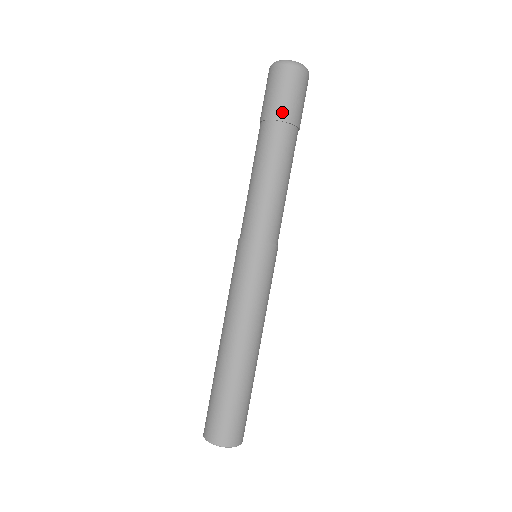
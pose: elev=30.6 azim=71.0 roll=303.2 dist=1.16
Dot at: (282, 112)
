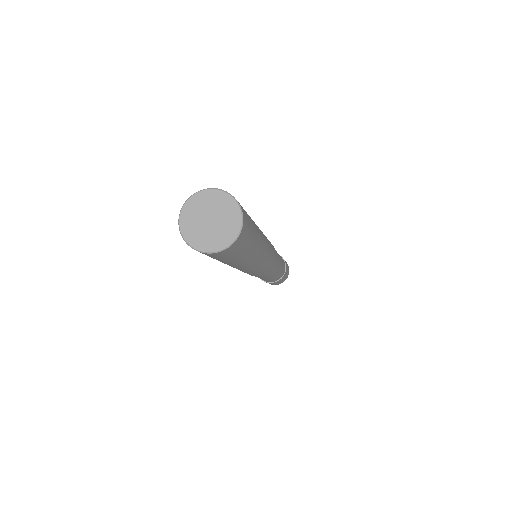
Dot at: occluded
